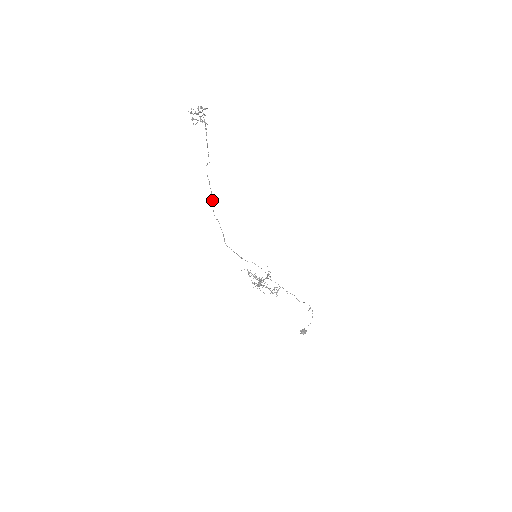
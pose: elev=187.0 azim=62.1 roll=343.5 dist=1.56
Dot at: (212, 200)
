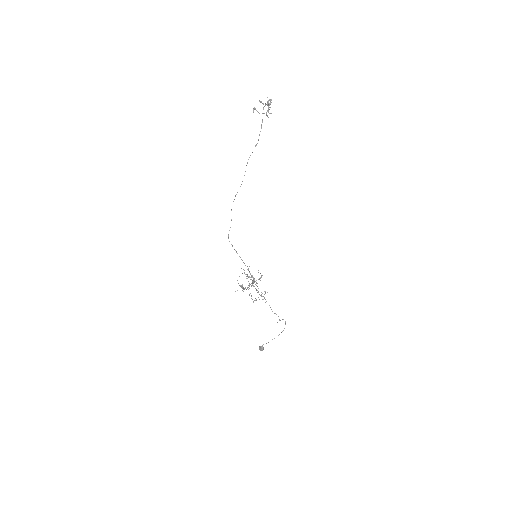
Dot at: occluded
